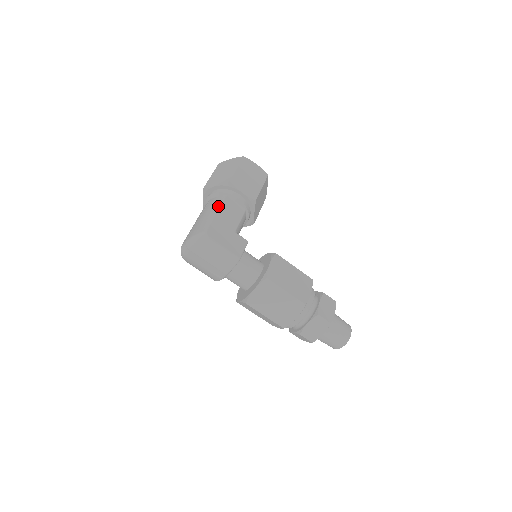
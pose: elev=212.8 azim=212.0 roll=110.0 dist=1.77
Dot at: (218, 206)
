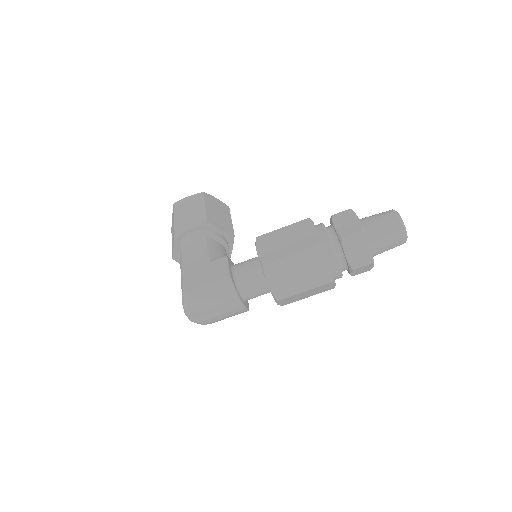
Dot at: (181, 260)
